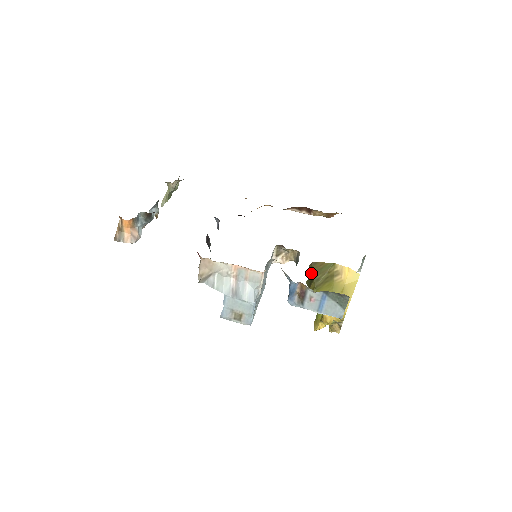
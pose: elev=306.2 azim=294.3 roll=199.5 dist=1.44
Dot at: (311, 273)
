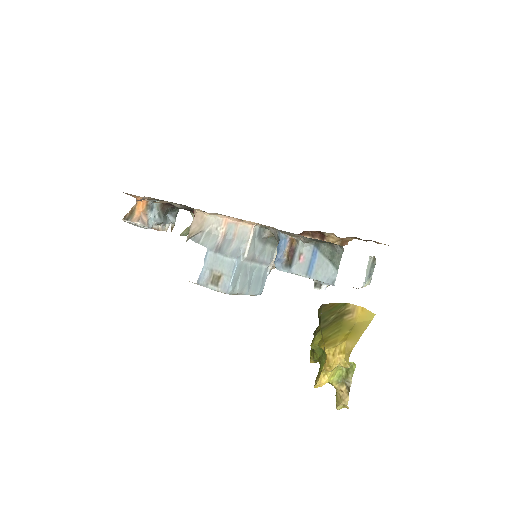
Dot at: (319, 316)
